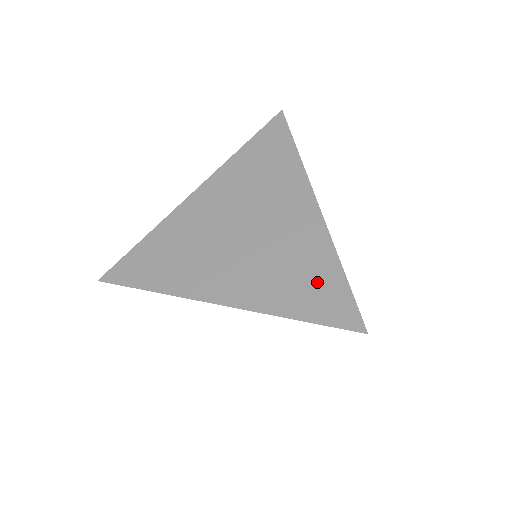
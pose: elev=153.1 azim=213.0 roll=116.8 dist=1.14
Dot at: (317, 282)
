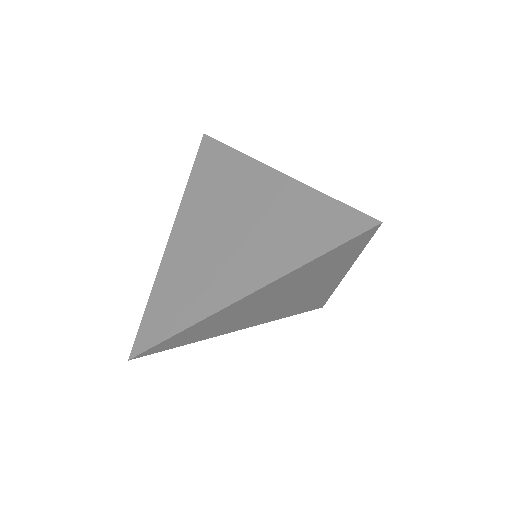
Dot at: (312, 220)
